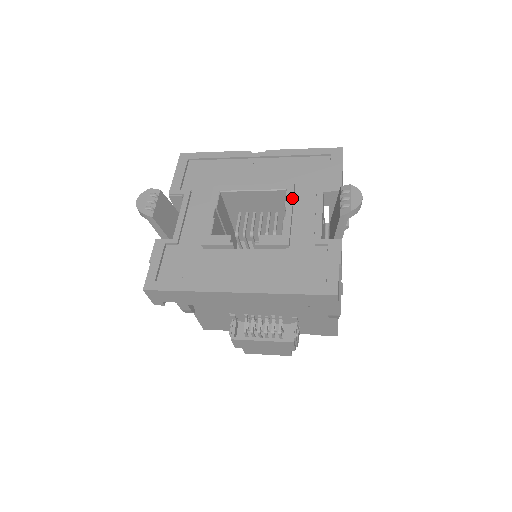
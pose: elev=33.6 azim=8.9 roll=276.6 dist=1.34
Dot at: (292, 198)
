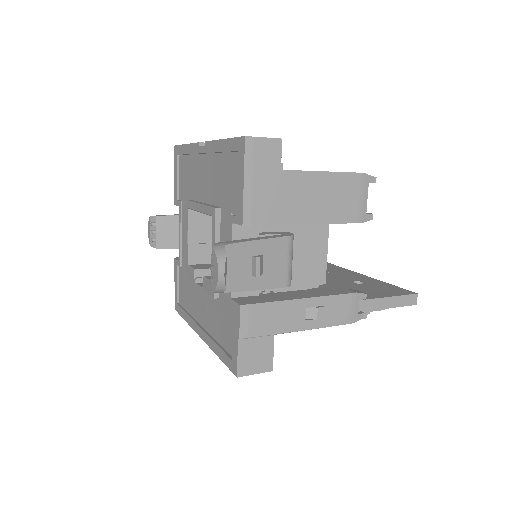
Dot at: (214, 232)
